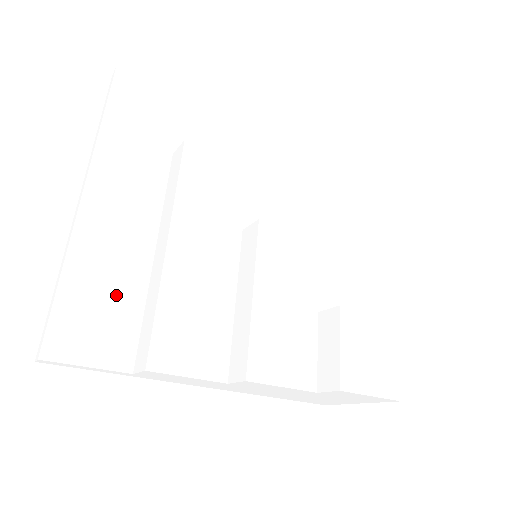
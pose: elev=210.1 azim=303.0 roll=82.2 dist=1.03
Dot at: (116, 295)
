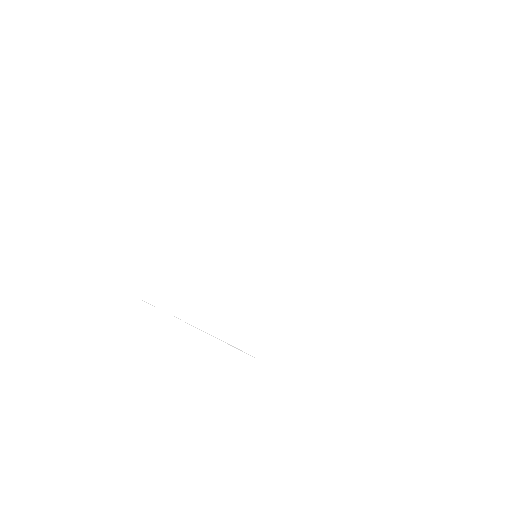
Dot at: (174, 257)
